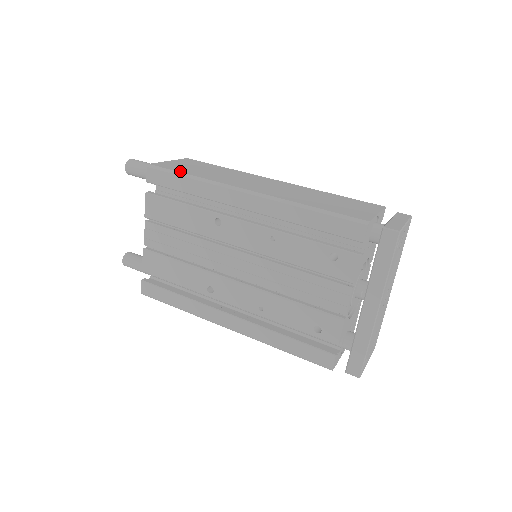
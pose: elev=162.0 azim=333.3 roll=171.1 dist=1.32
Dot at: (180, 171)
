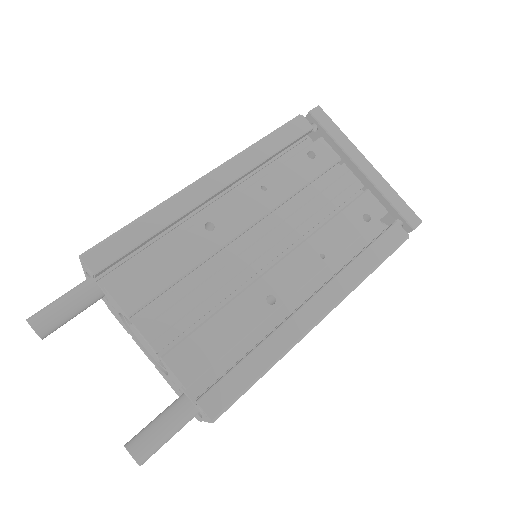
Dot at: (123, 228)
